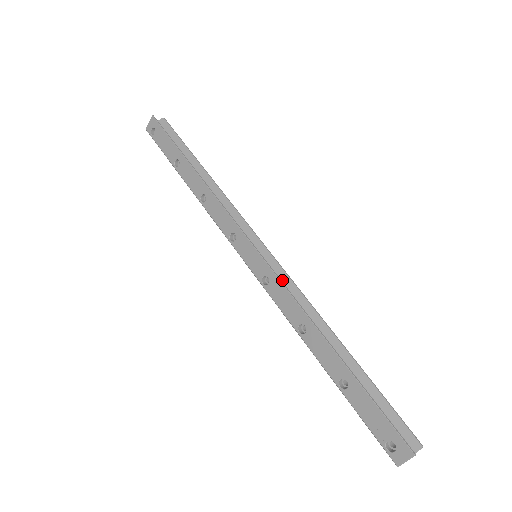
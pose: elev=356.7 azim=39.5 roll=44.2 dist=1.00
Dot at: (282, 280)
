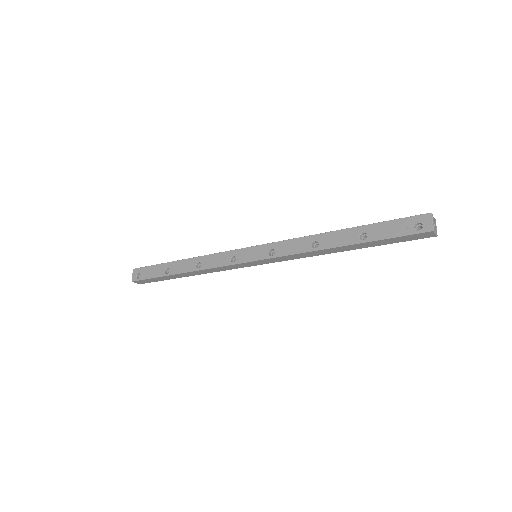
Dot at: occluded
